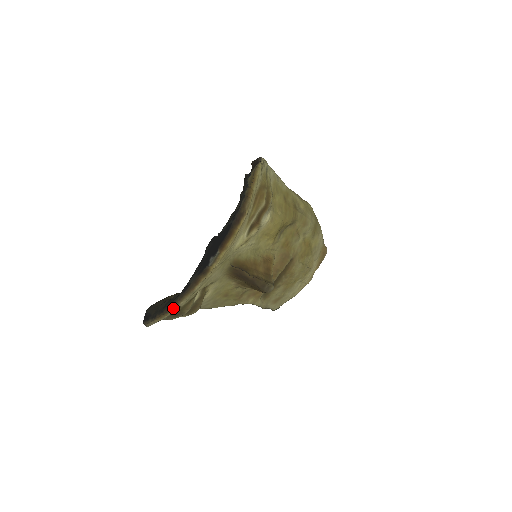
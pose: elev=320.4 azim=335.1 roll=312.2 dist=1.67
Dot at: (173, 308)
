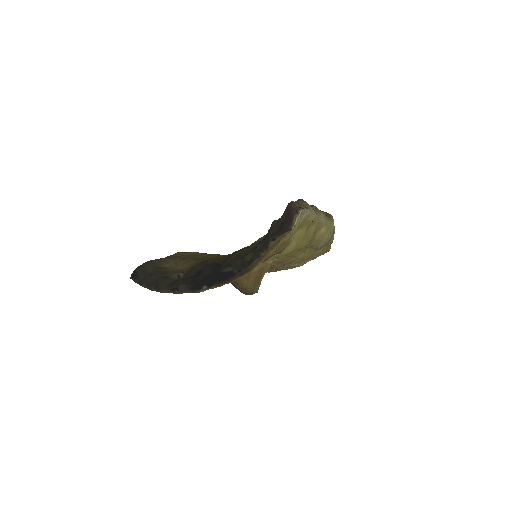
Dot at: (158, 291)
